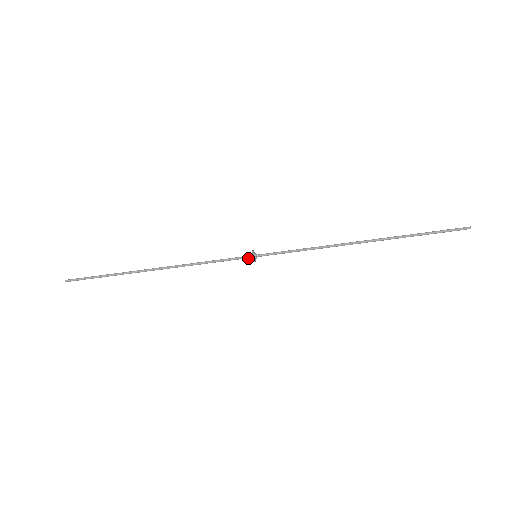
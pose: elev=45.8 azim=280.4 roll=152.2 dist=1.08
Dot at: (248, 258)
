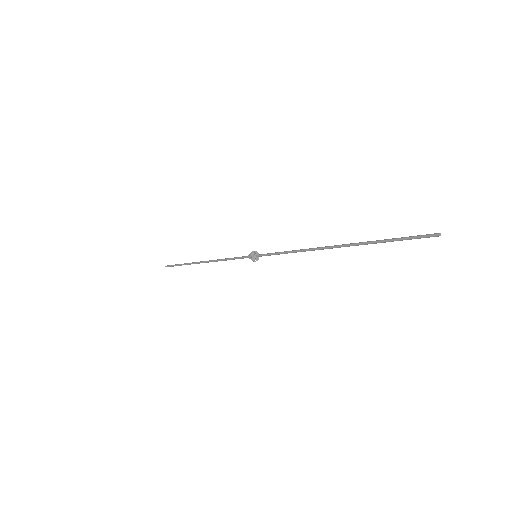
Dot at: (249, 257)
